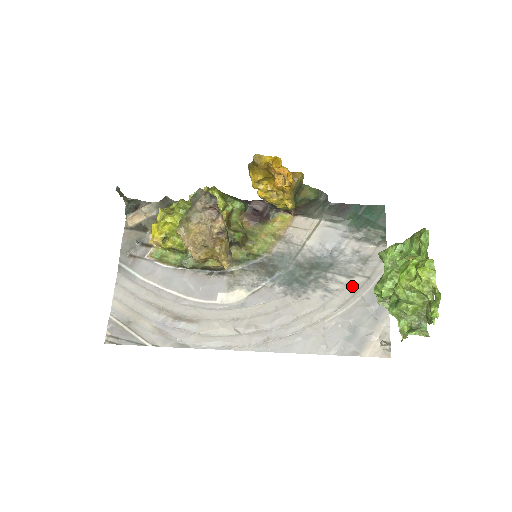
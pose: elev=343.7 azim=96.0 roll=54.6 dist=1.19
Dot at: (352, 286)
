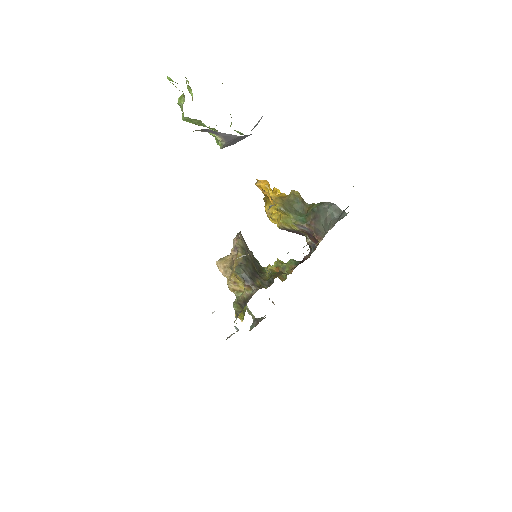
Dot at: occluded
